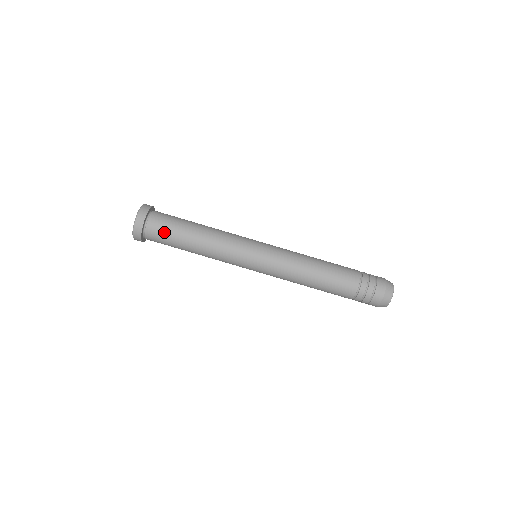
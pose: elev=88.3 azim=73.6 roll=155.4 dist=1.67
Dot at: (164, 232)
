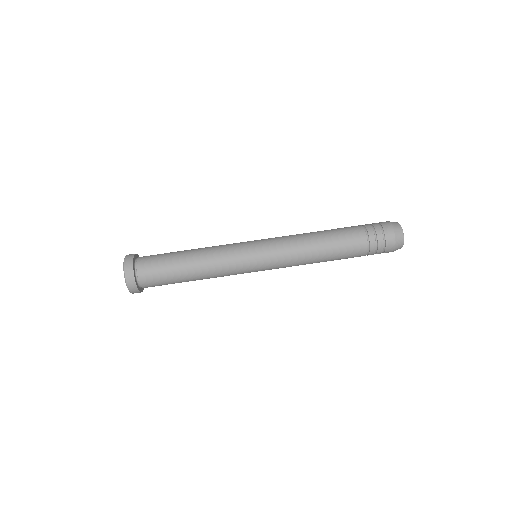
Dot at: (157, 273)
